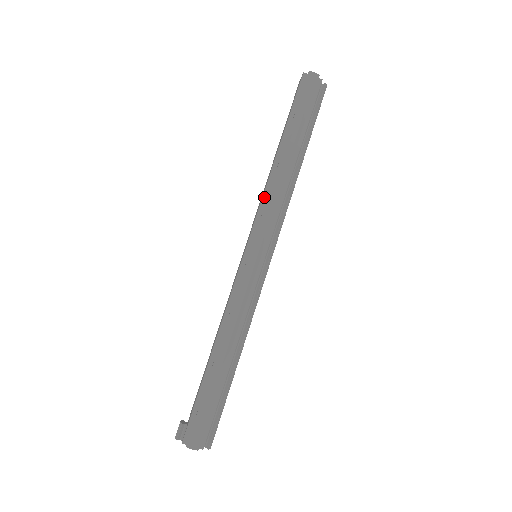
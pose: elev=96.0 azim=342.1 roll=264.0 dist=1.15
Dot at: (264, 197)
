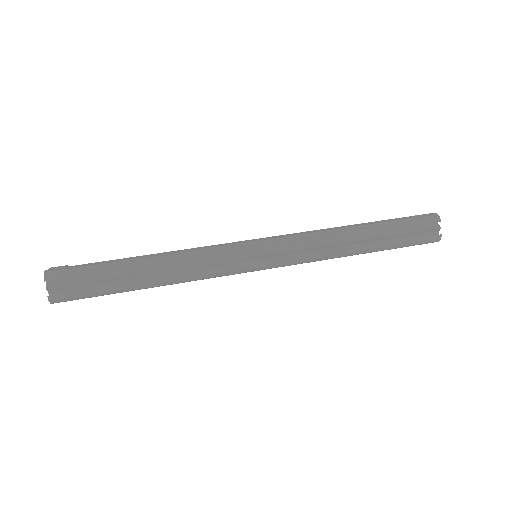
Dot at: occluded
